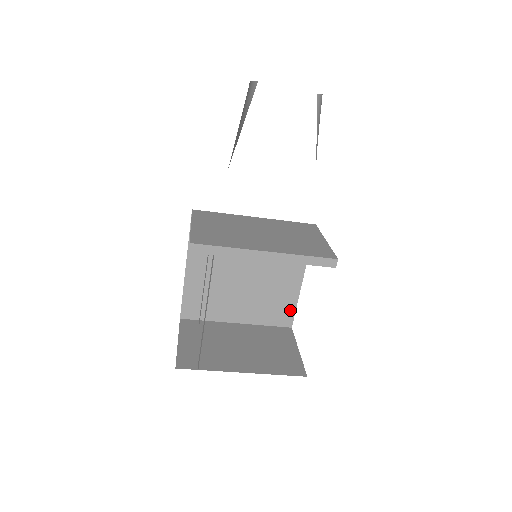
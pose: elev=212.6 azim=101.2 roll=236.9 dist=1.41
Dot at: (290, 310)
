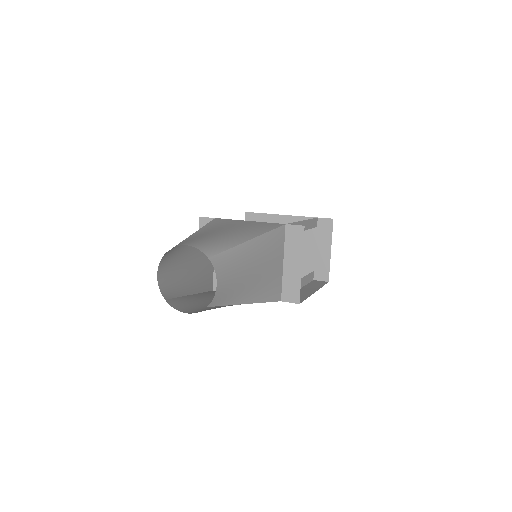
Dot at: occluded
